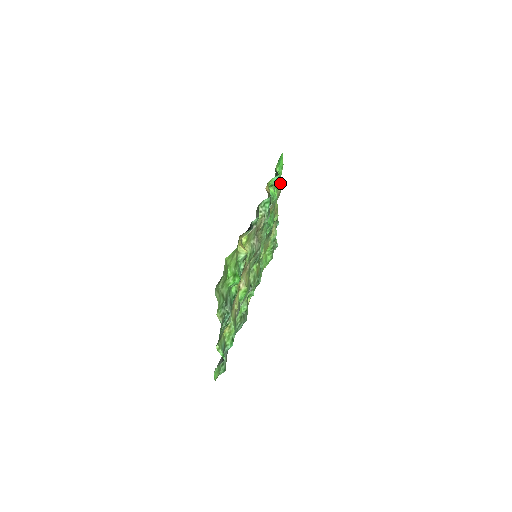
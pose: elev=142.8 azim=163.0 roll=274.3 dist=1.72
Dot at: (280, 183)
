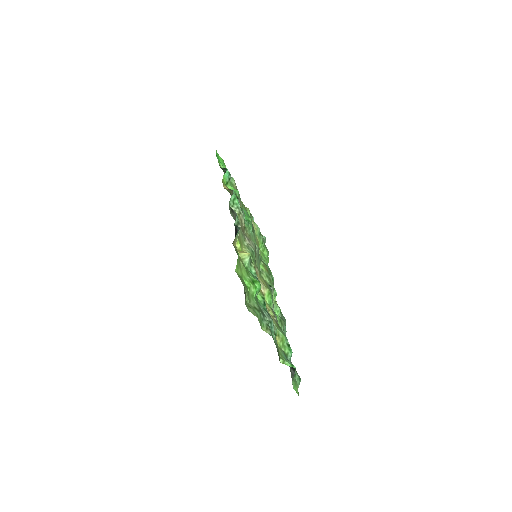
Dot at: (231, 179)
